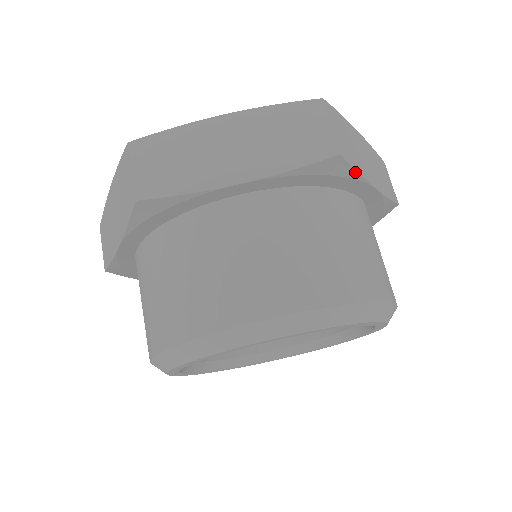
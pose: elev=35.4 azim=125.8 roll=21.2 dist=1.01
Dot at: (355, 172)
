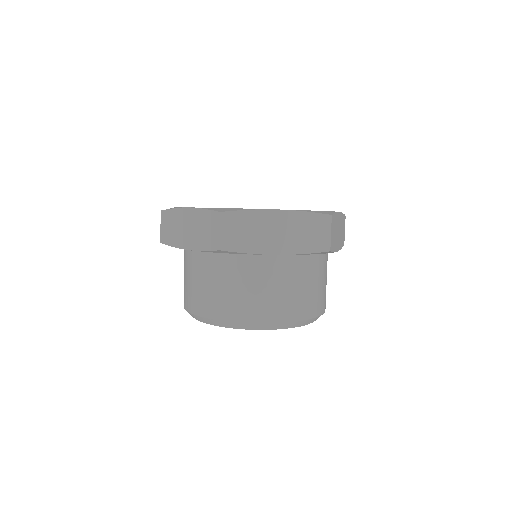
Dot at: (332, 252)
